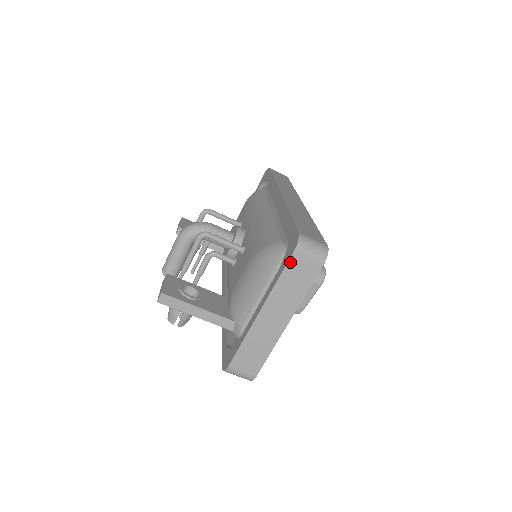
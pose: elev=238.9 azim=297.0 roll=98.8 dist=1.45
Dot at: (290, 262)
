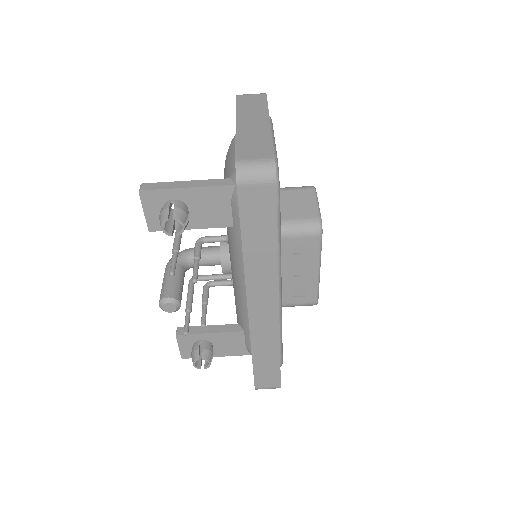
Dot at: (238, 99)
